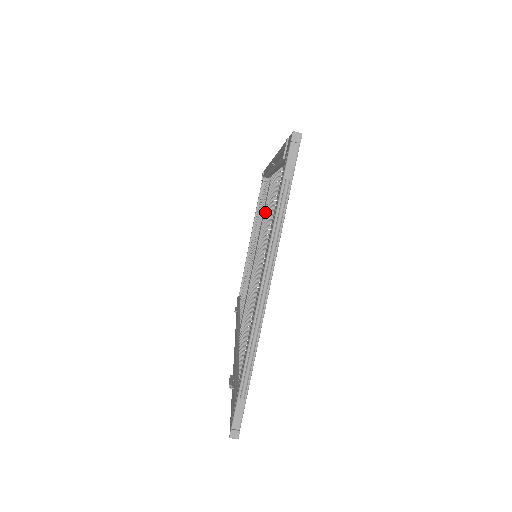
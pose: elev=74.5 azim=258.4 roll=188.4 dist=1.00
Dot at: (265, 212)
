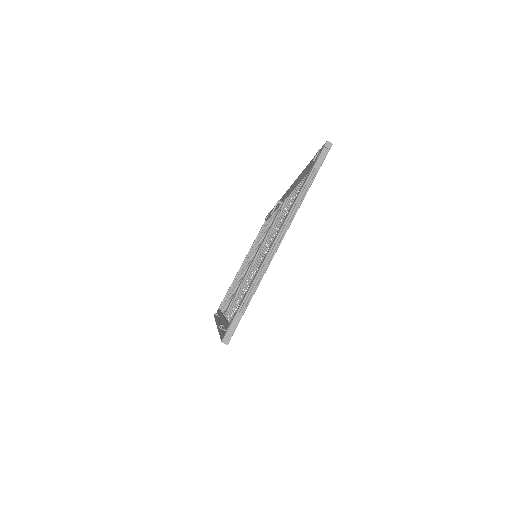
Dot at: (274, 222)
